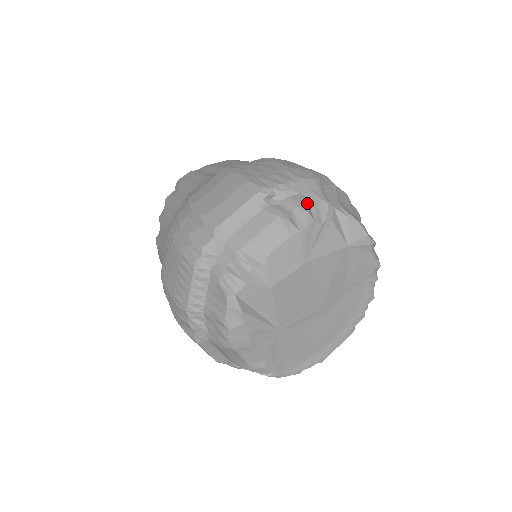
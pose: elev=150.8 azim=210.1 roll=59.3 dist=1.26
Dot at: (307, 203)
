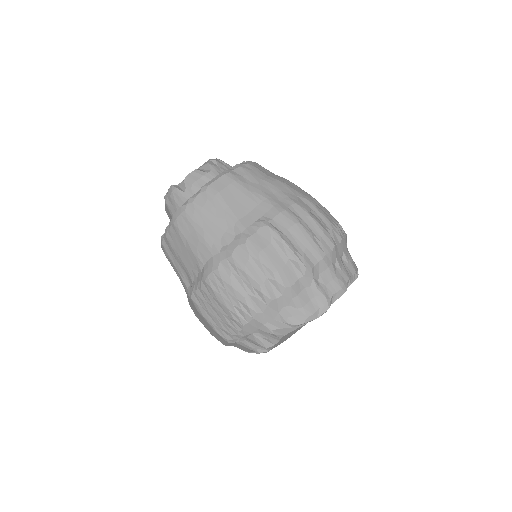
Dot at: (261, 339)
